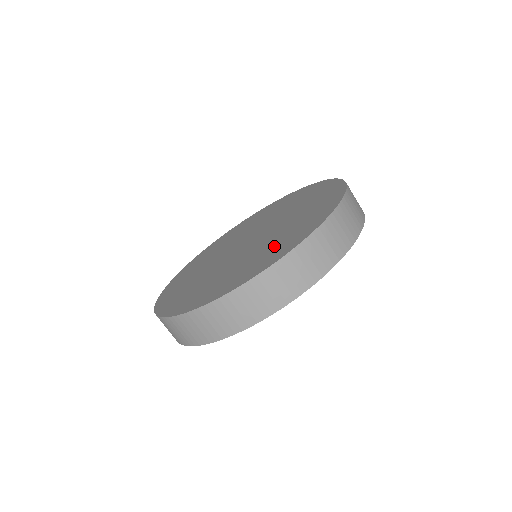
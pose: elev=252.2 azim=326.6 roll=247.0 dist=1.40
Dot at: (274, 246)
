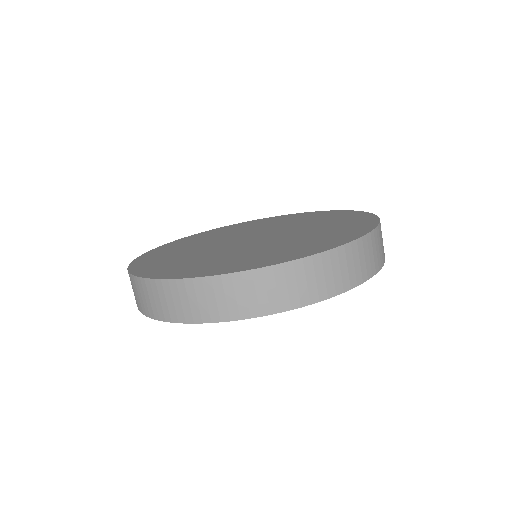
Dot at: (335, 224)
